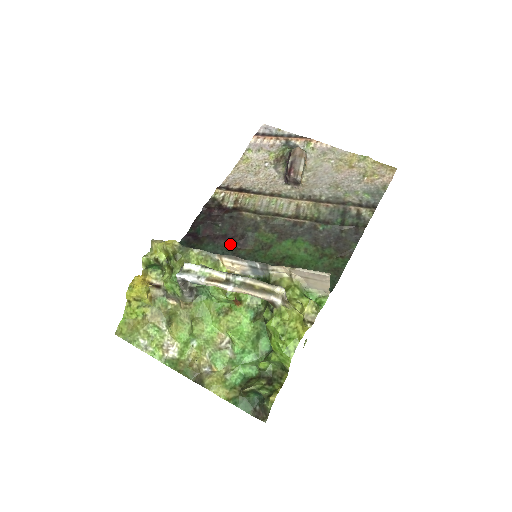
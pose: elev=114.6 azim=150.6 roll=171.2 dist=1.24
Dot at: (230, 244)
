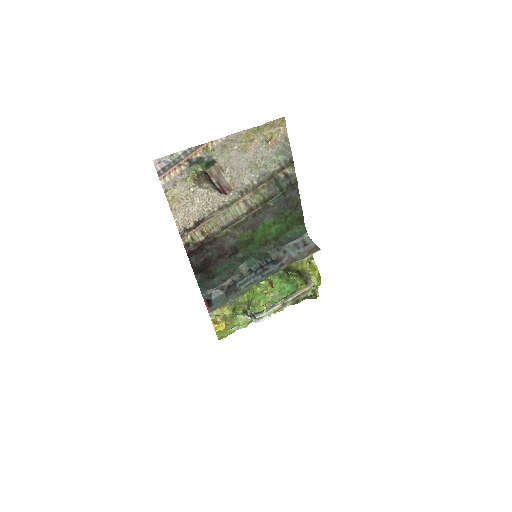
Dot at: (228, 258)
